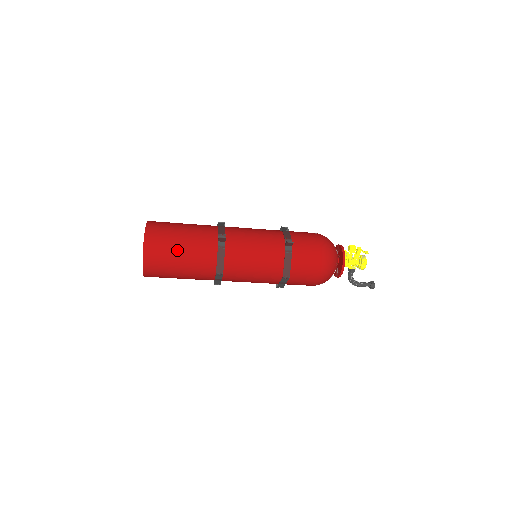
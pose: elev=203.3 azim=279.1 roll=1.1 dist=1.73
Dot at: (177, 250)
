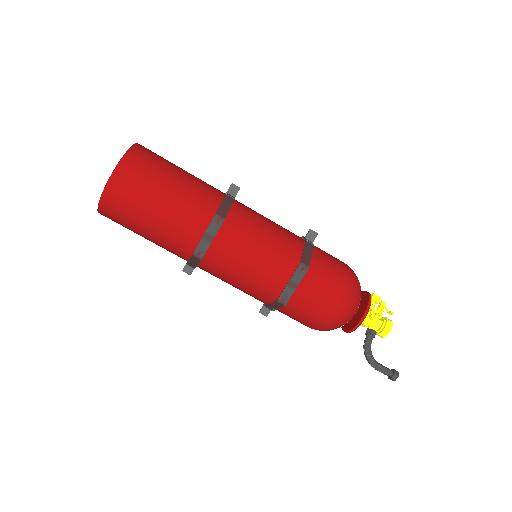
Dot at: (174, 170)
